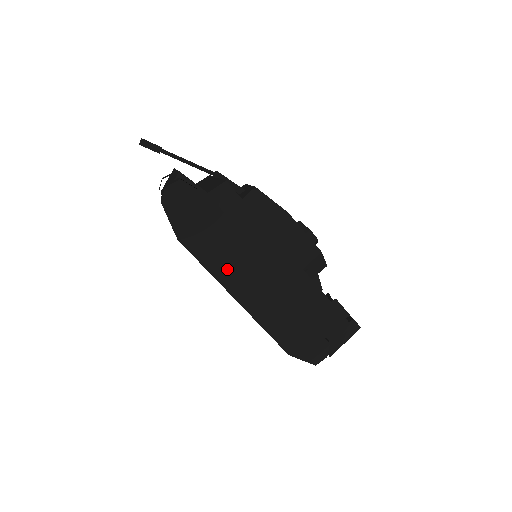
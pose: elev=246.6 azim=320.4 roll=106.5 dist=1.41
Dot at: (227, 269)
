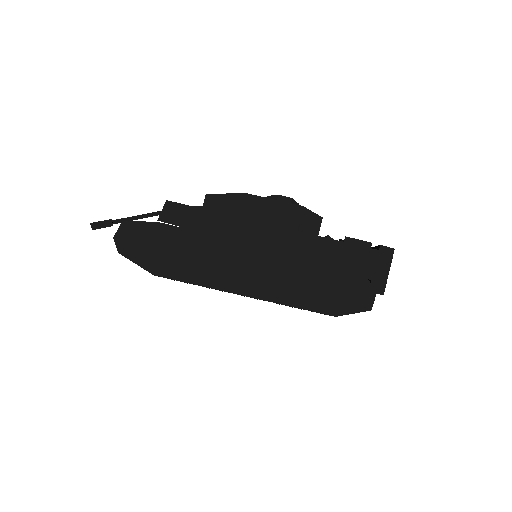
Dot at: (216, 273)
